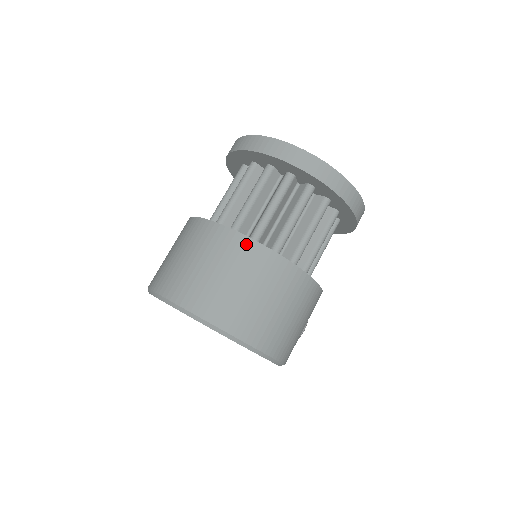
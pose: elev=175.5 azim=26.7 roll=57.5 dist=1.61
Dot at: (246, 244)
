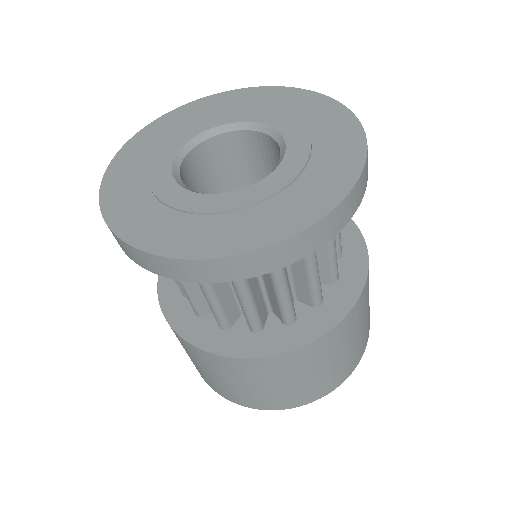
Dot at: (304, 352)
